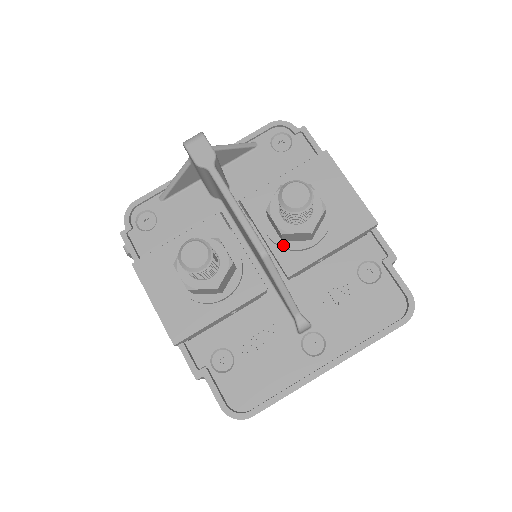
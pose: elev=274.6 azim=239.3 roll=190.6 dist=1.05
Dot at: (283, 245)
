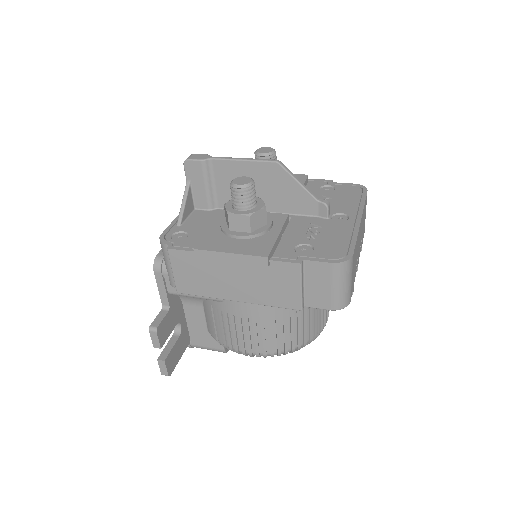
Dot at: occluded
